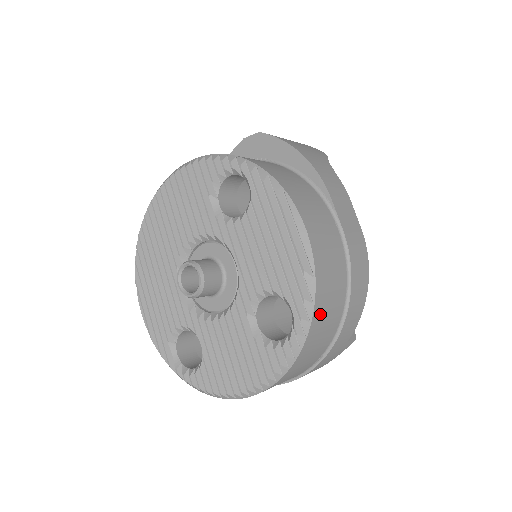
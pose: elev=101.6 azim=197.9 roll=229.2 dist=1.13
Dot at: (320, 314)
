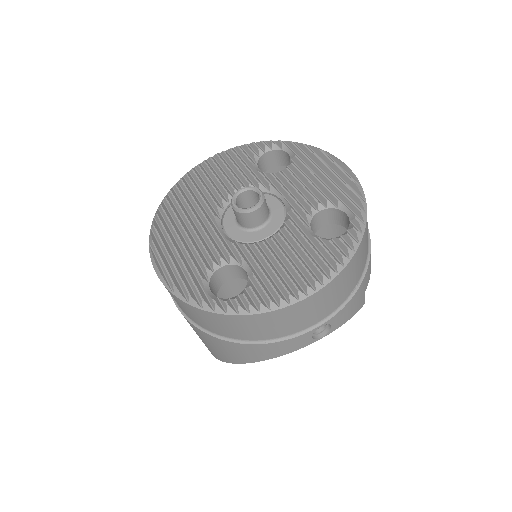
Dot at: occluded
